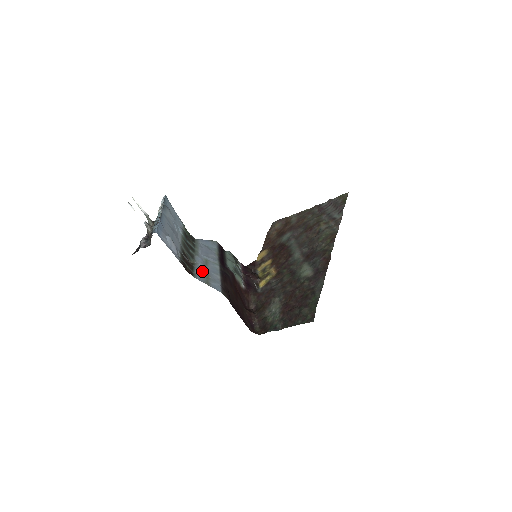
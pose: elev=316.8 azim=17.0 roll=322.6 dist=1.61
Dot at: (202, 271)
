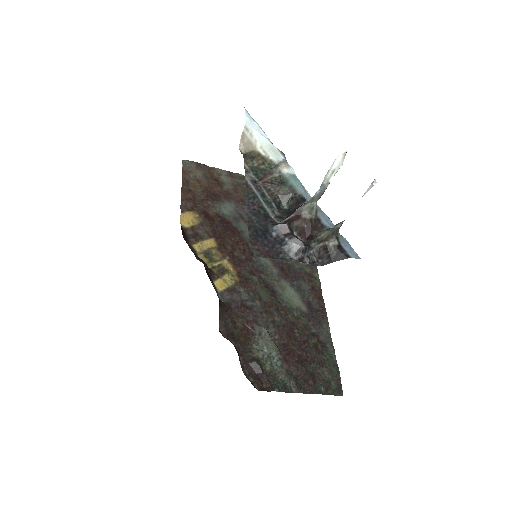
Dot at: occluded
